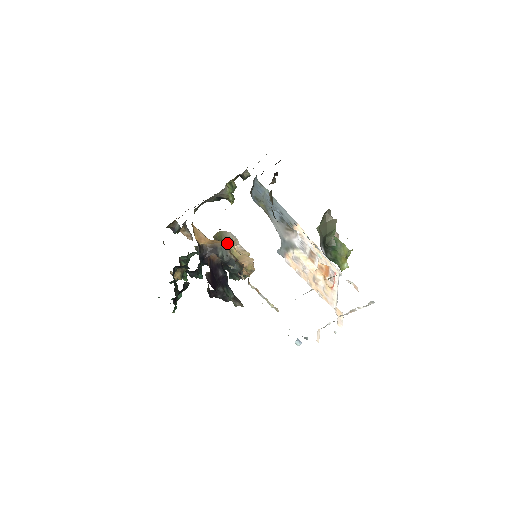
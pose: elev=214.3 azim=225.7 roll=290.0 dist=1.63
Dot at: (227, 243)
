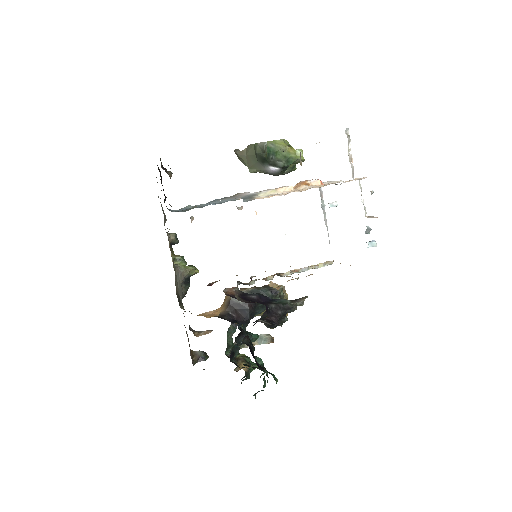
Dot at: occluded
